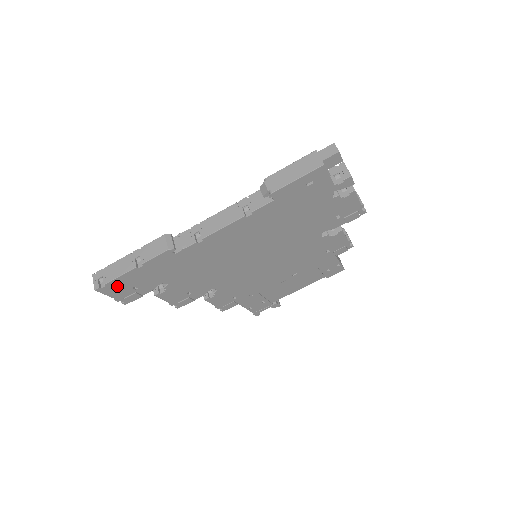
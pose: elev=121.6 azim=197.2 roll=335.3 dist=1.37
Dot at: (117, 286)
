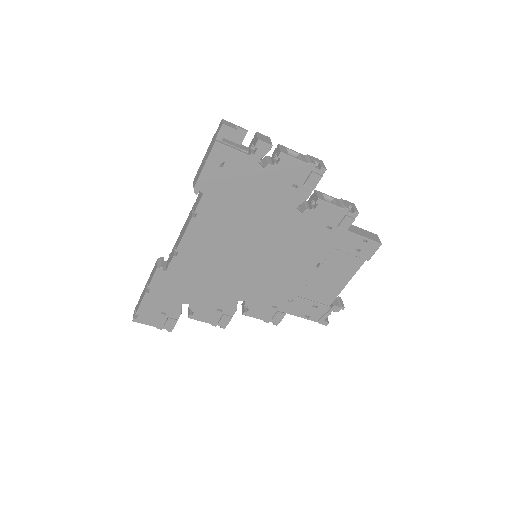
Dot at: (147, 314)
